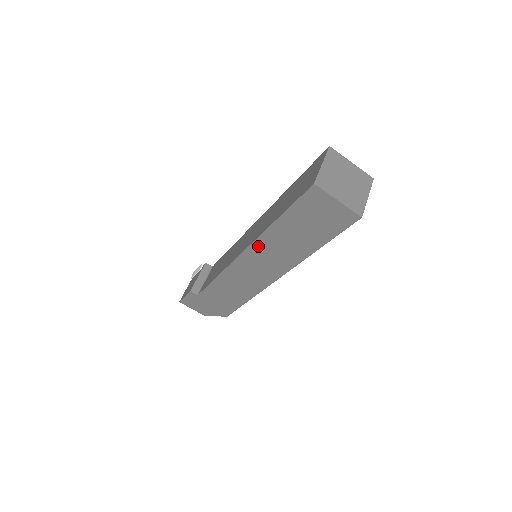
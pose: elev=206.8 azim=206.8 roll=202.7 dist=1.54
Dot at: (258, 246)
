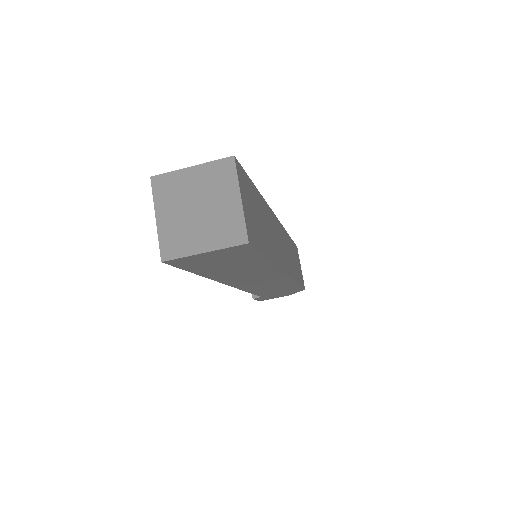
Dot at: (228, 281)
